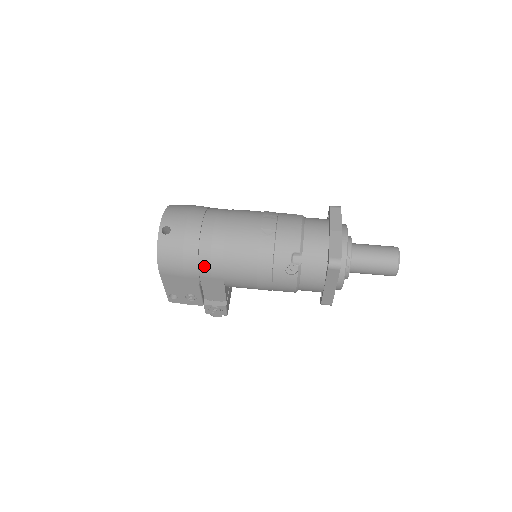
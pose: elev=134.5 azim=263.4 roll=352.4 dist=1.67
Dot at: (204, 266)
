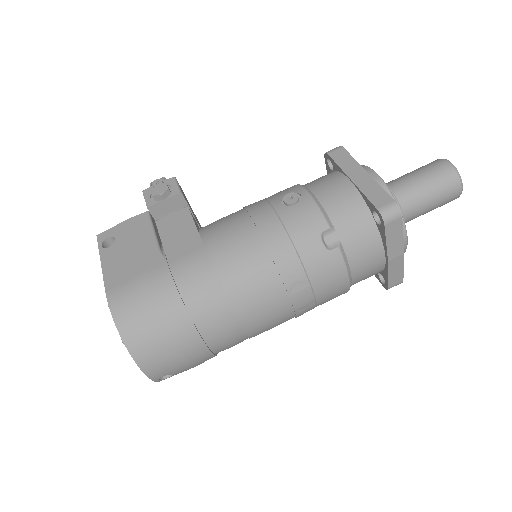
Dot at: occluded
